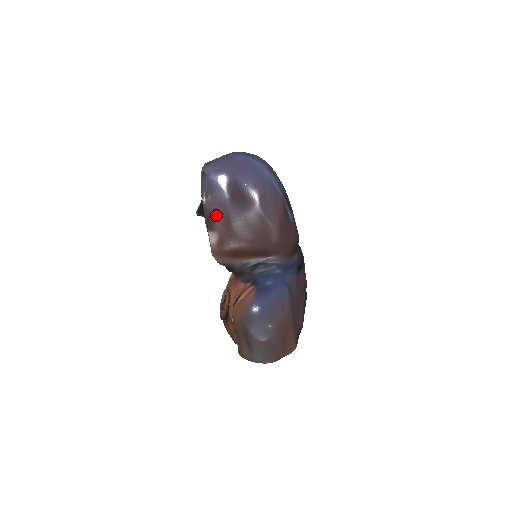
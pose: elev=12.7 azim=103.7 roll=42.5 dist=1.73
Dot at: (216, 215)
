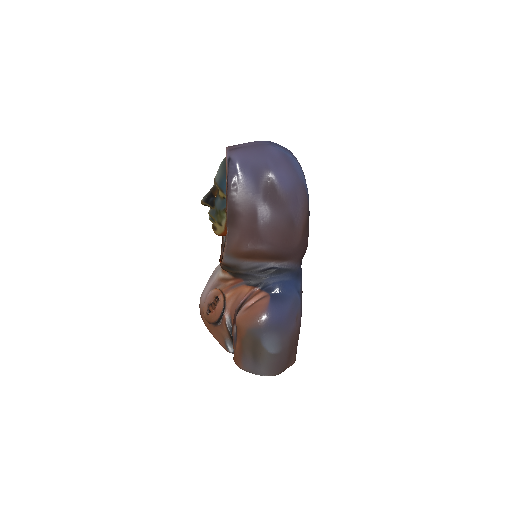
Dot at: (241, 211)
